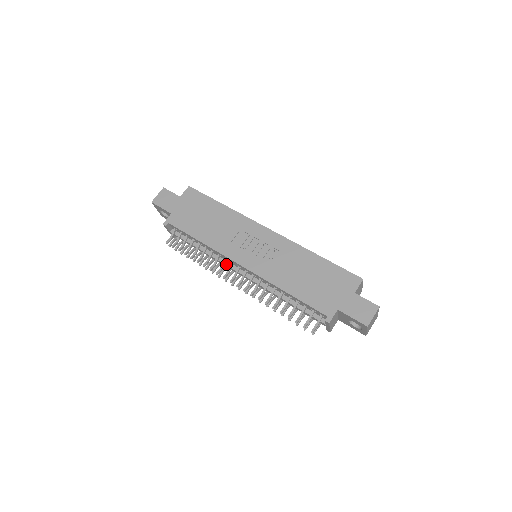
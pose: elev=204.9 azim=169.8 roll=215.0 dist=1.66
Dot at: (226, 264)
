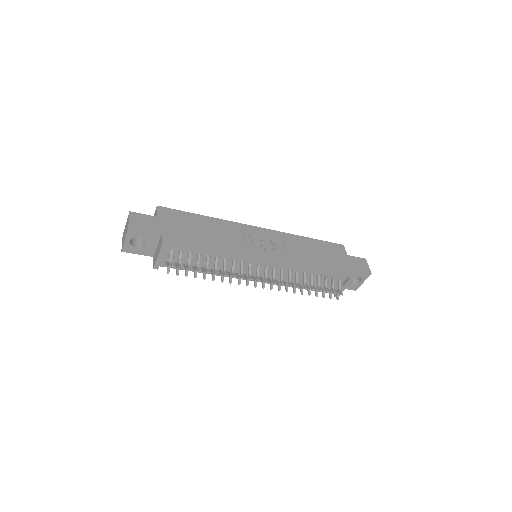
Dot at: (242, 269)
